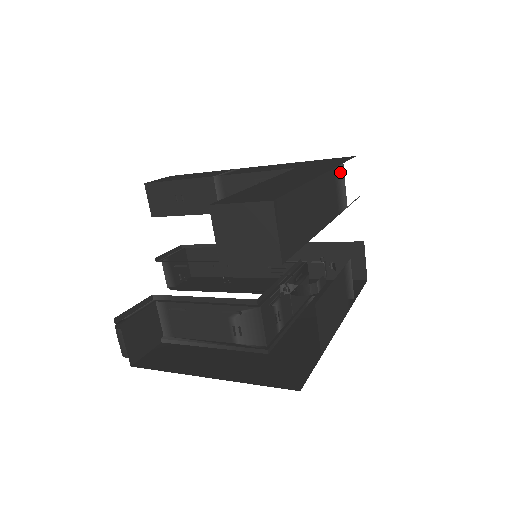
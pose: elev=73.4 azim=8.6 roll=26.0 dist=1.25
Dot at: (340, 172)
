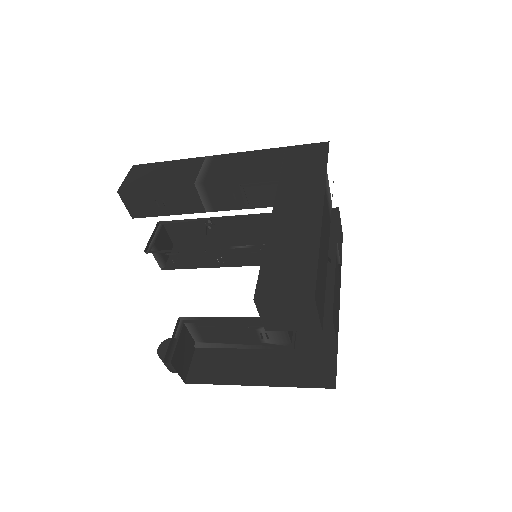
Dot at: (327, 183)
